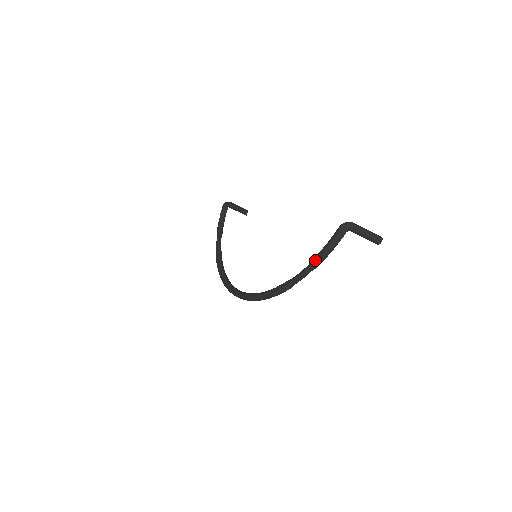
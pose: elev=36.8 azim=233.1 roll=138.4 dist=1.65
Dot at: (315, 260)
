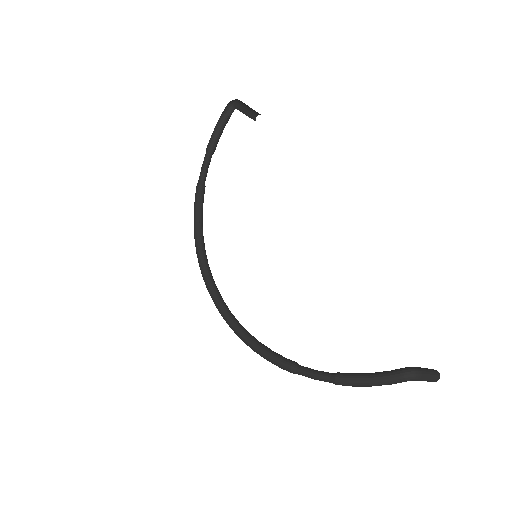
Dot at: (344, 382)
